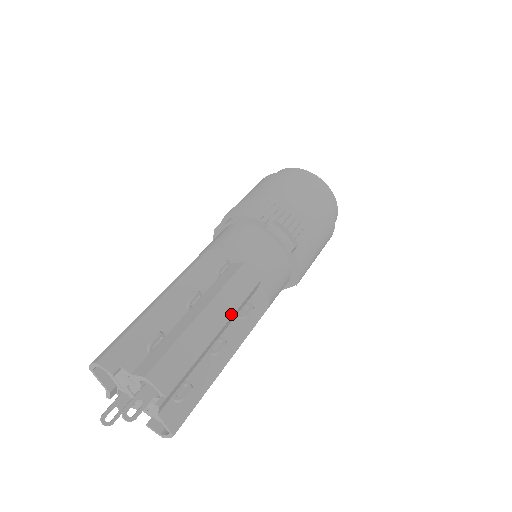
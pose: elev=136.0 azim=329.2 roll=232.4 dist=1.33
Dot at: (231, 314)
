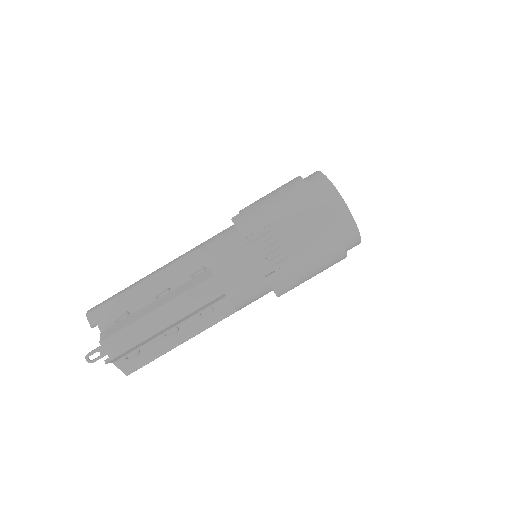
Dot at: (183, 316)
